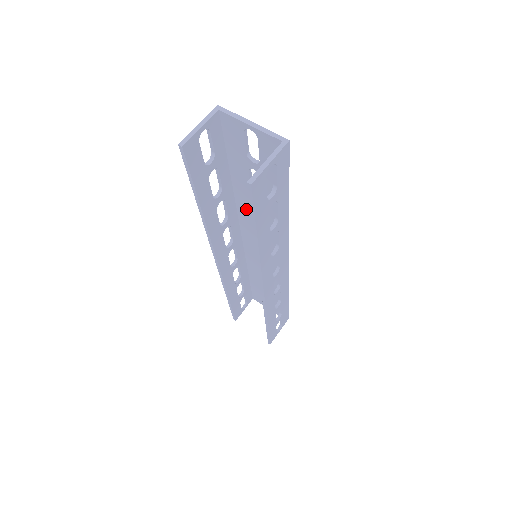
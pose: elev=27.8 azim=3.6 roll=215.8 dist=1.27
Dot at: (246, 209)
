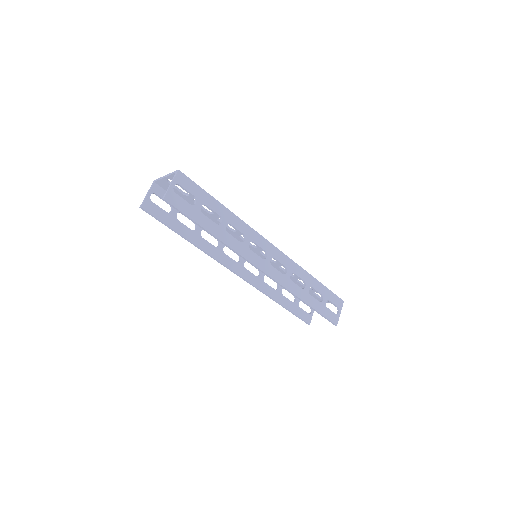
Dot at: occluded
